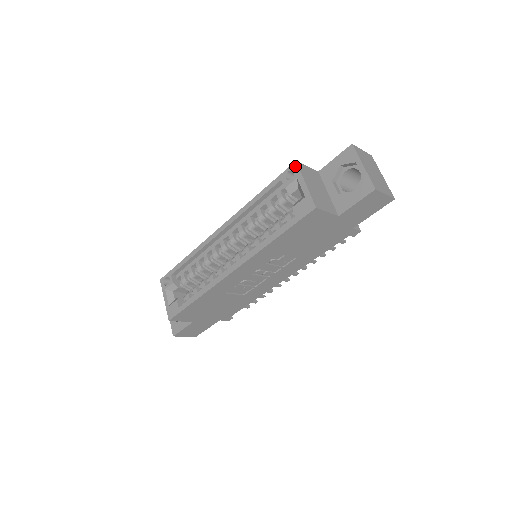
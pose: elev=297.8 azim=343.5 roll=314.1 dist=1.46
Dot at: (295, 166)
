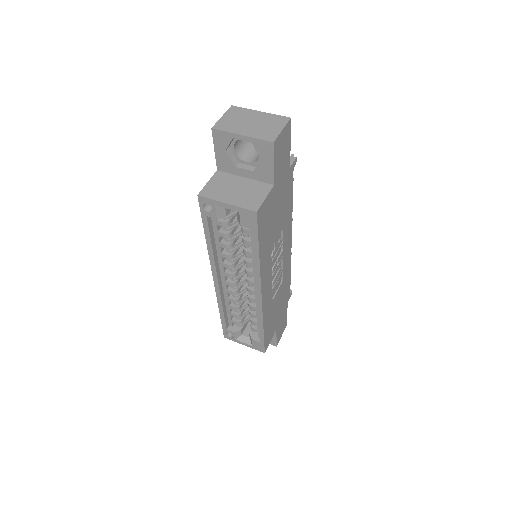
Dot at: (202, 199)
